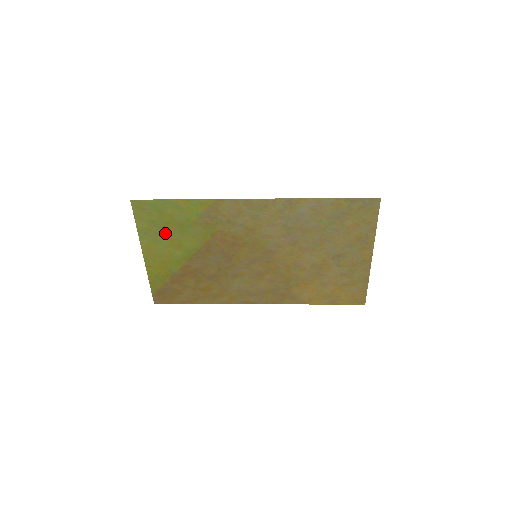
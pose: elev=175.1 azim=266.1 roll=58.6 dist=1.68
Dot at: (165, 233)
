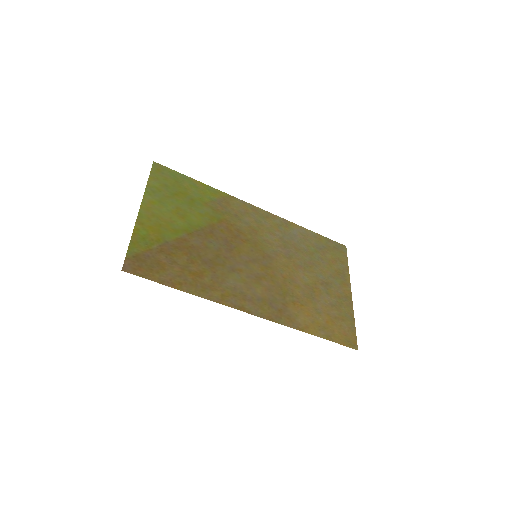
Dot at: (174, 200)
